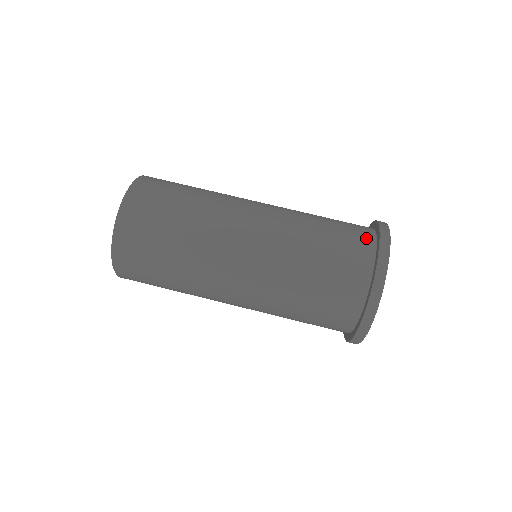
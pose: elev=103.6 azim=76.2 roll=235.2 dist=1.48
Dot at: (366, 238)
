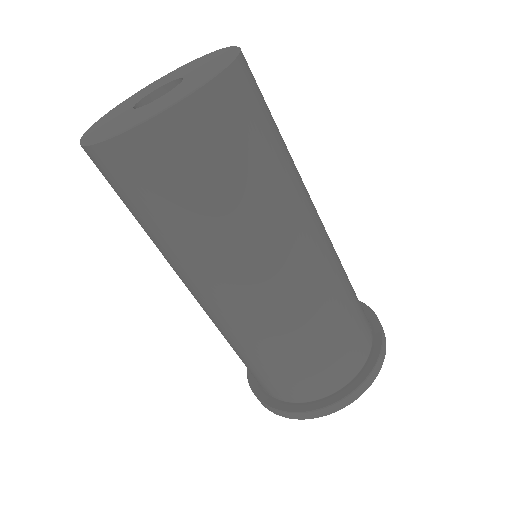
Dot at: (366, 345)
